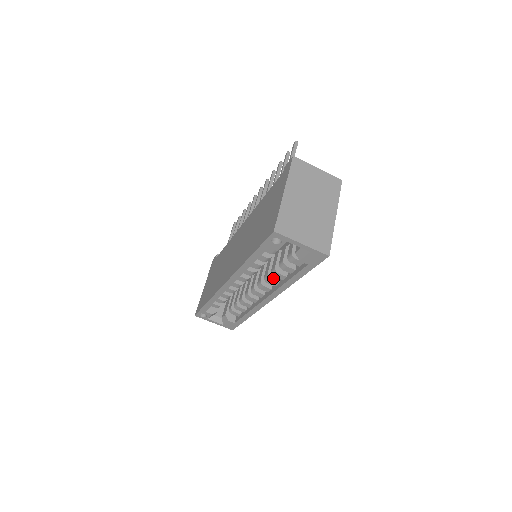
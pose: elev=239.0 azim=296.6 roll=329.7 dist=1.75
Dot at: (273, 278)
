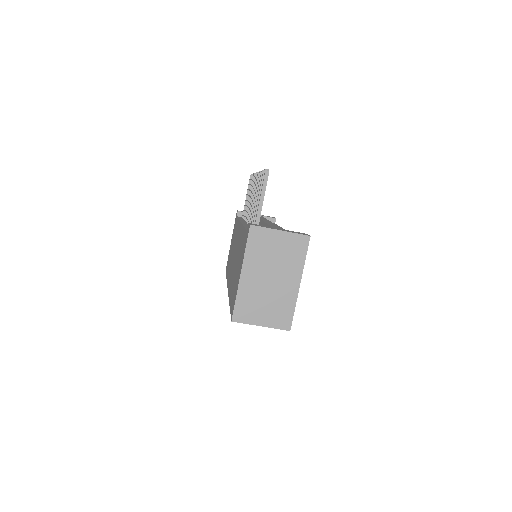
Dot at: occluded
